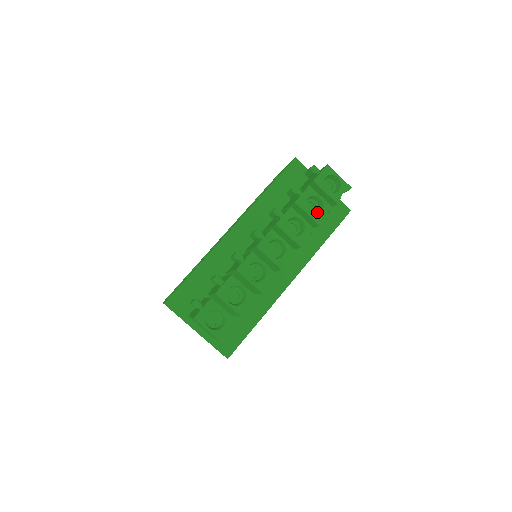
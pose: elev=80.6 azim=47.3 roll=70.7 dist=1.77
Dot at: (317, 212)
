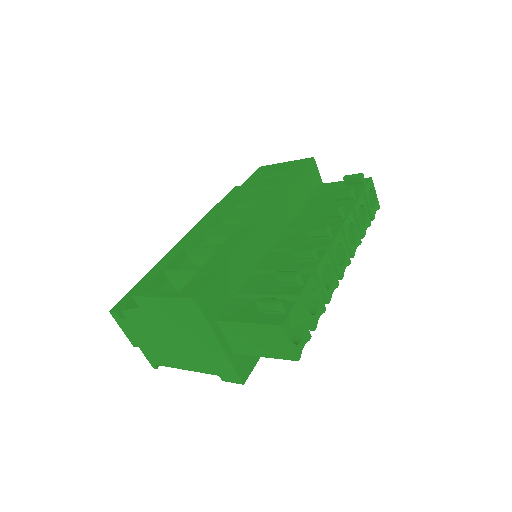
Dot at: occluded
